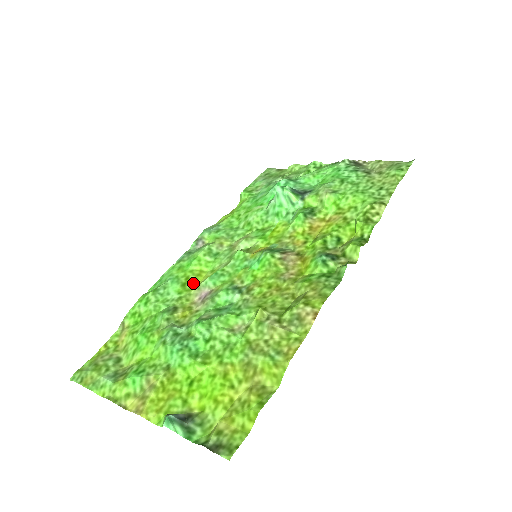
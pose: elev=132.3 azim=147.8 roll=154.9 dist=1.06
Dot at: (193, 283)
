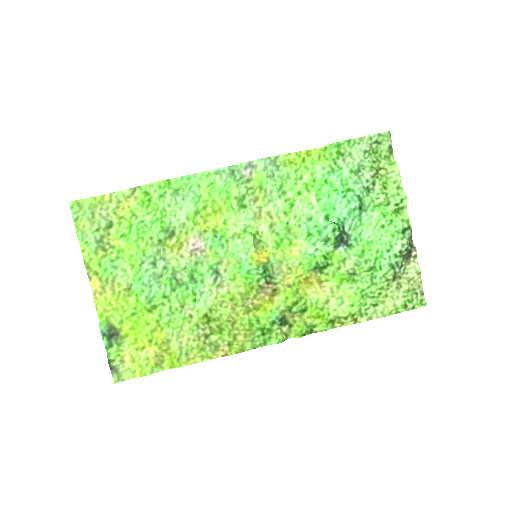
Dot at: (204, 218)
